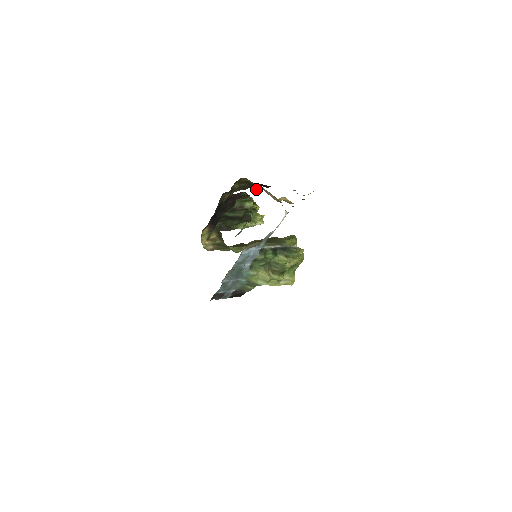
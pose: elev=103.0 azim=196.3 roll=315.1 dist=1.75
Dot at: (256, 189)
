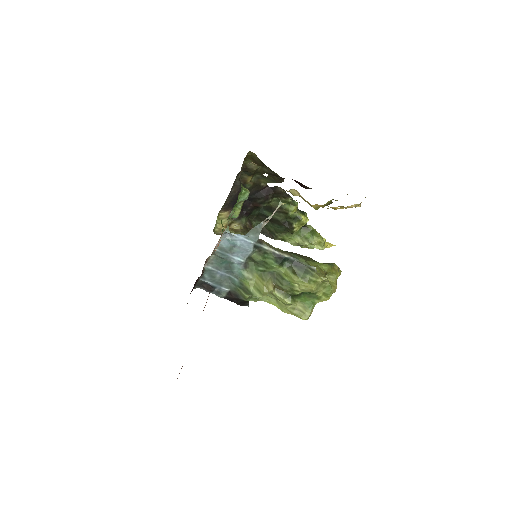
Dot at: (253, 163)
